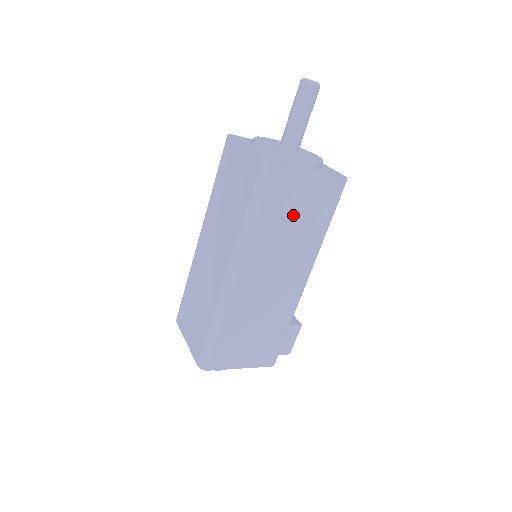
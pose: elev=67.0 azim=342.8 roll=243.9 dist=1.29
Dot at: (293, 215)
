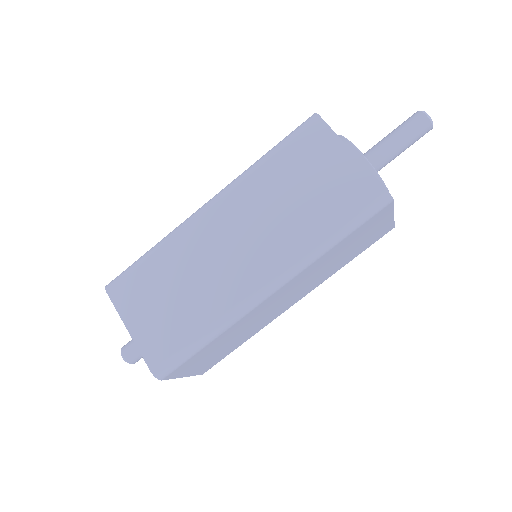
Dot at: (351, 247)
